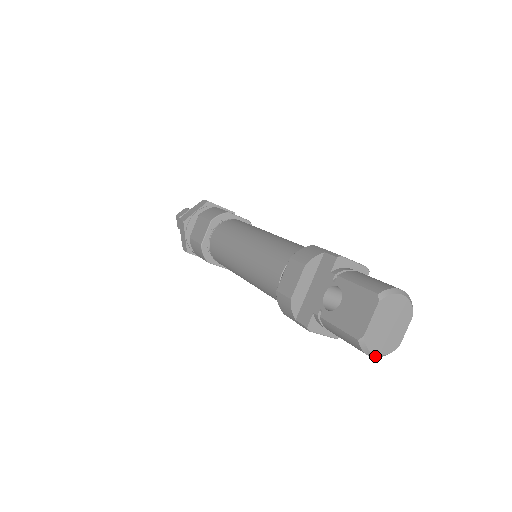
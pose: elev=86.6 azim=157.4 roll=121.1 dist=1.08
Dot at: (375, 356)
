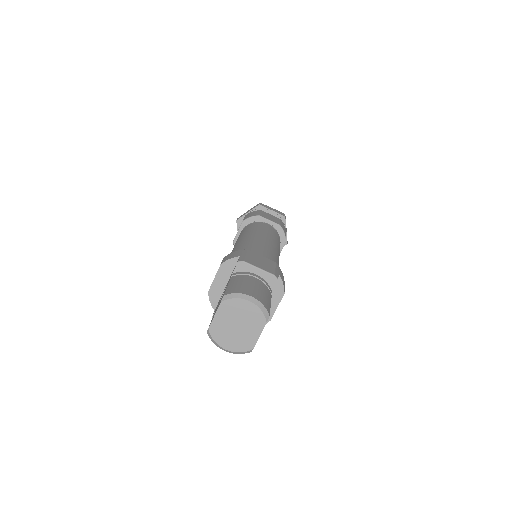
Dot at: (227, 351)
